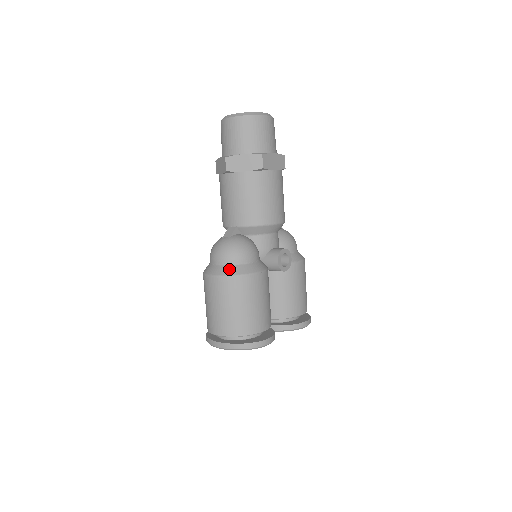
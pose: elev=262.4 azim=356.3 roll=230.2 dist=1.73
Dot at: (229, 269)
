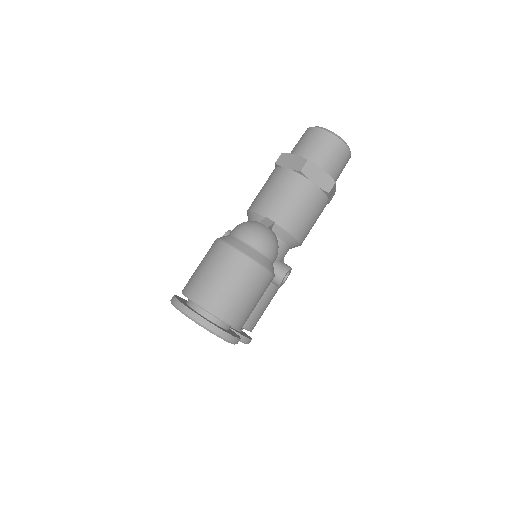
Dot at: (258, 255)
